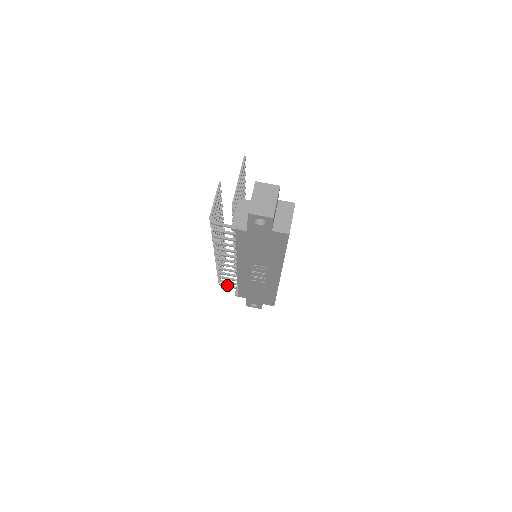
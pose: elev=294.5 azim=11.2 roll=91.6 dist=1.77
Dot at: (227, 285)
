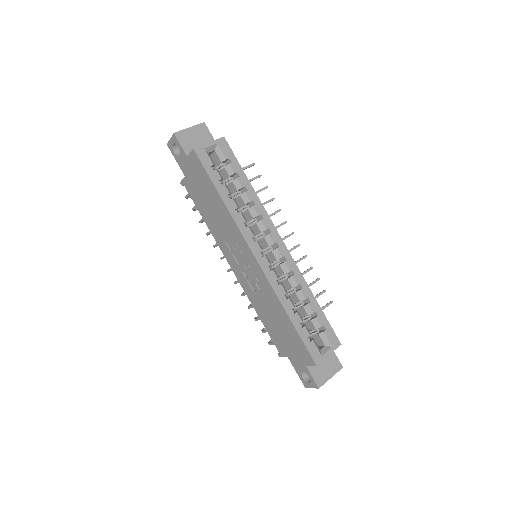
Dot at: occluded
